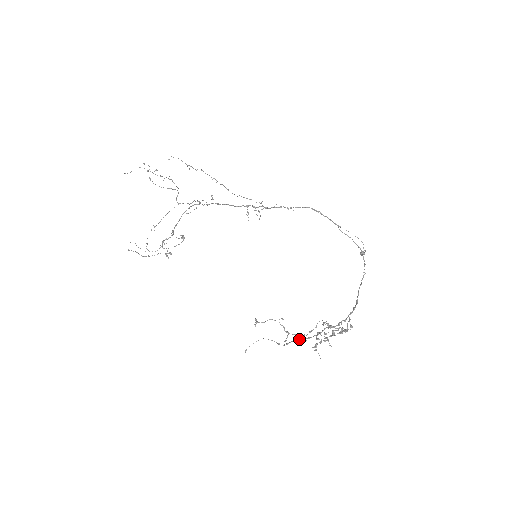
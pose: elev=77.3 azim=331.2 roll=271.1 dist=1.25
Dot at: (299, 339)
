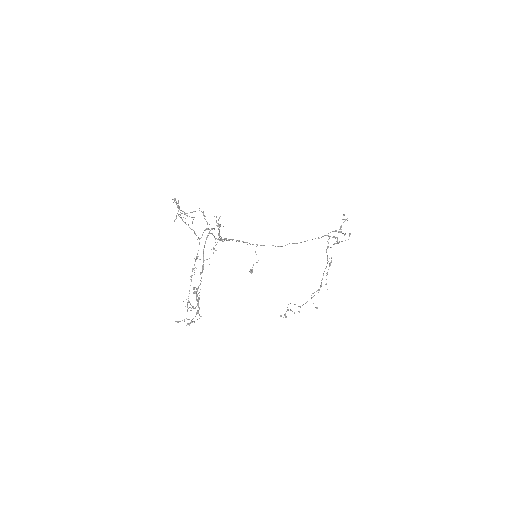
Dot at: (324, 271)
